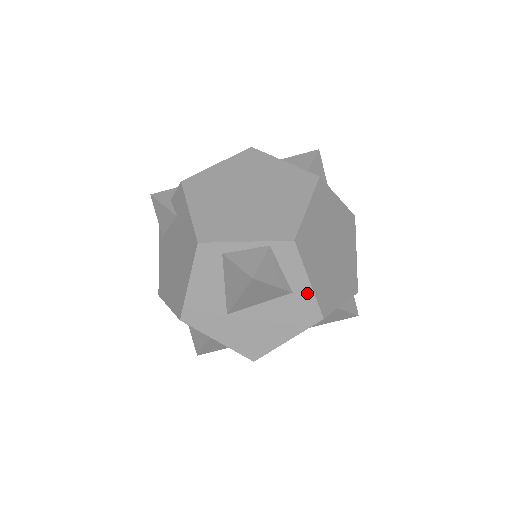
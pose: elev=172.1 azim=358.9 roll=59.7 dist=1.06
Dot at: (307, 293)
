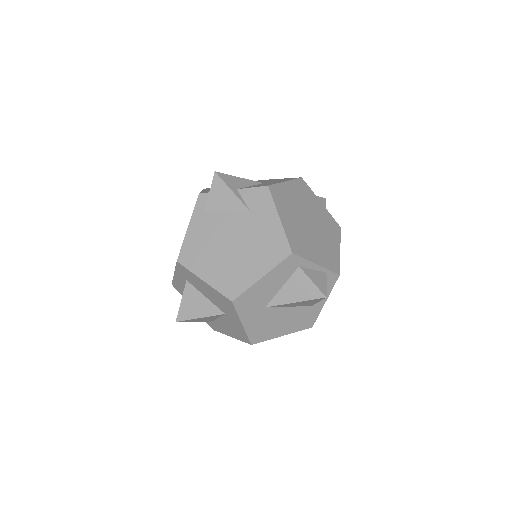
Dot at: (318, 309)
